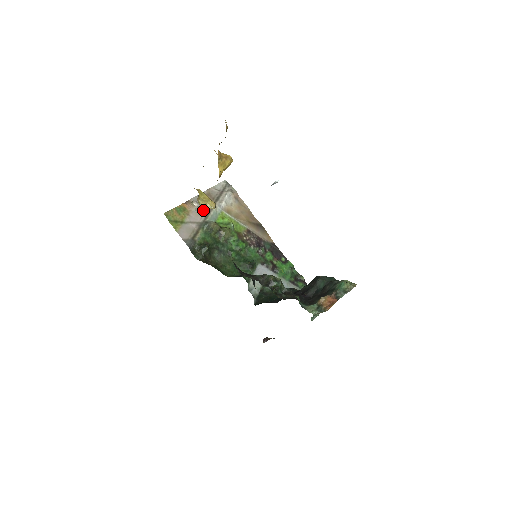
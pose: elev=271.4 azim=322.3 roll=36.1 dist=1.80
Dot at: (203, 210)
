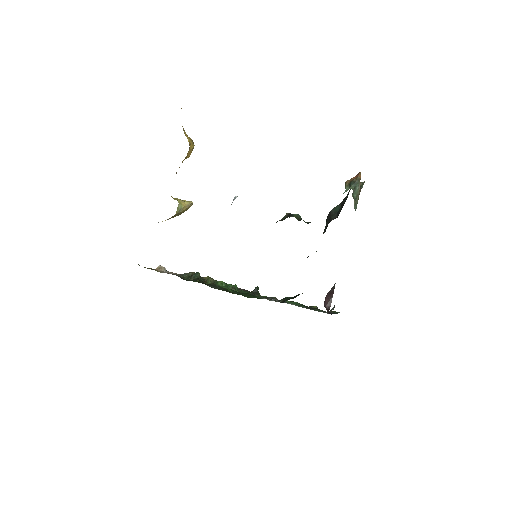
Dot at: (182, 206)
